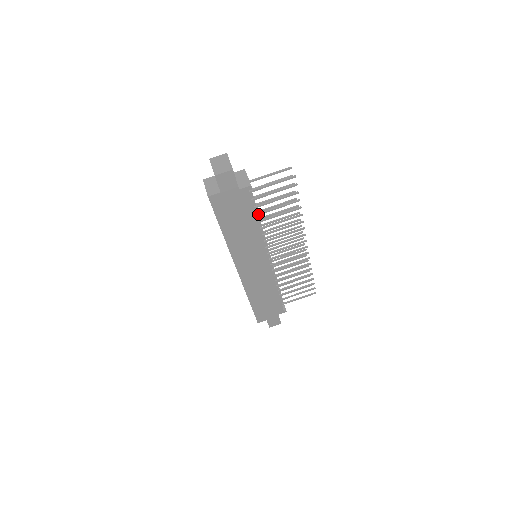
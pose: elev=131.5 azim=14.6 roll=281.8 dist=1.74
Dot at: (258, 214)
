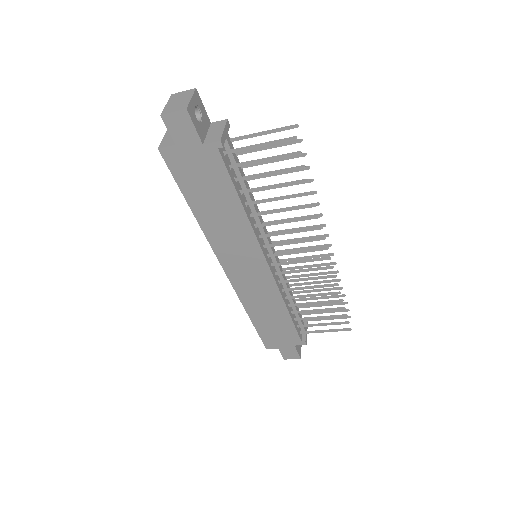
Dot at: (244, 191)
